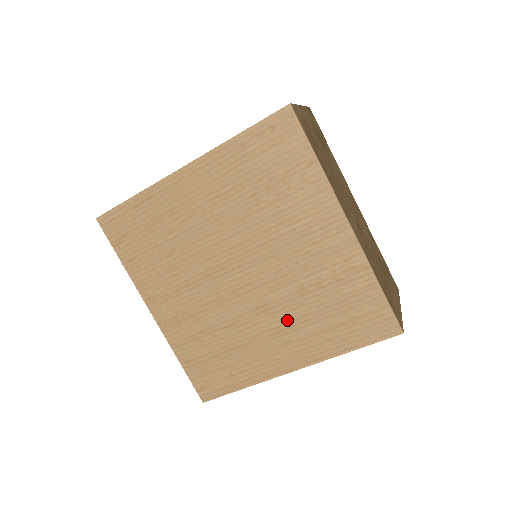
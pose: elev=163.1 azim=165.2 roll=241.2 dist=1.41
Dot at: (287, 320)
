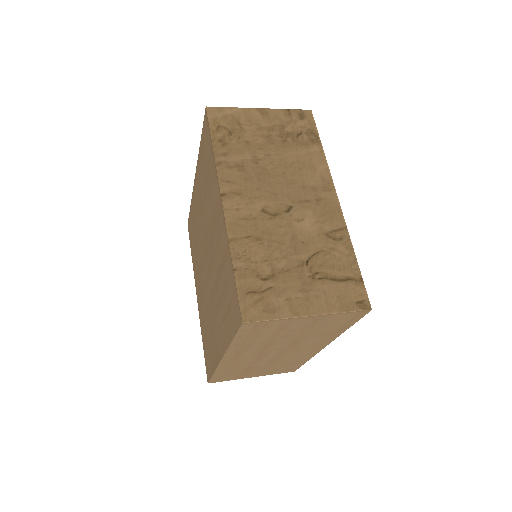
Dot at: (217, 304)
